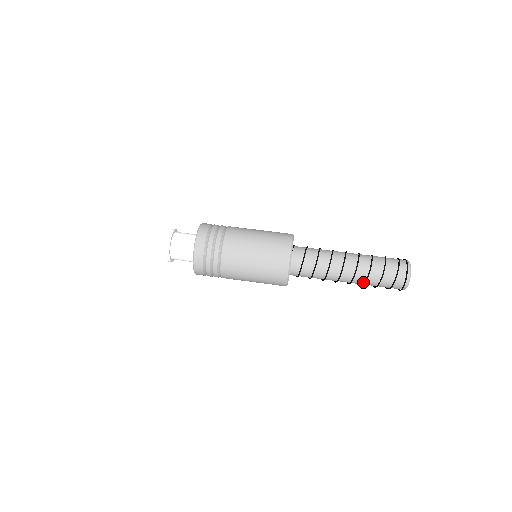
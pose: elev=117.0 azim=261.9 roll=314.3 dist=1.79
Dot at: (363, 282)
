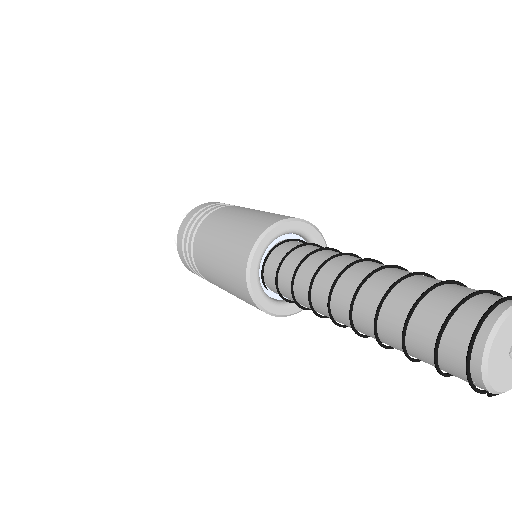
Dot at: (375, 316)
